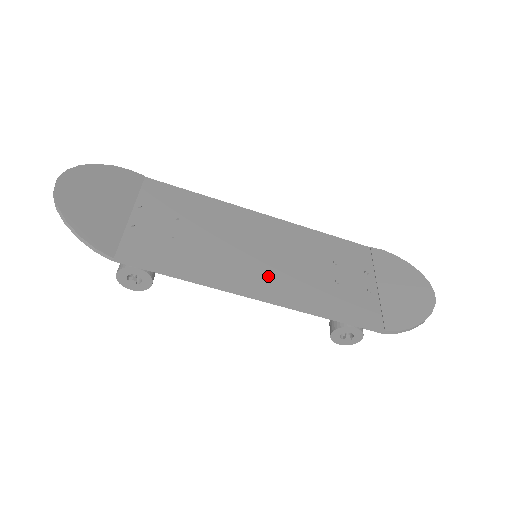
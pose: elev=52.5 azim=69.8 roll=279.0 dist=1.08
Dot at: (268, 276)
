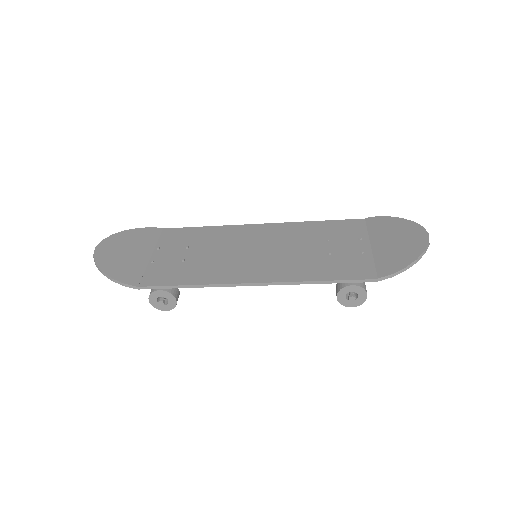
Dot at: (263, 266)
